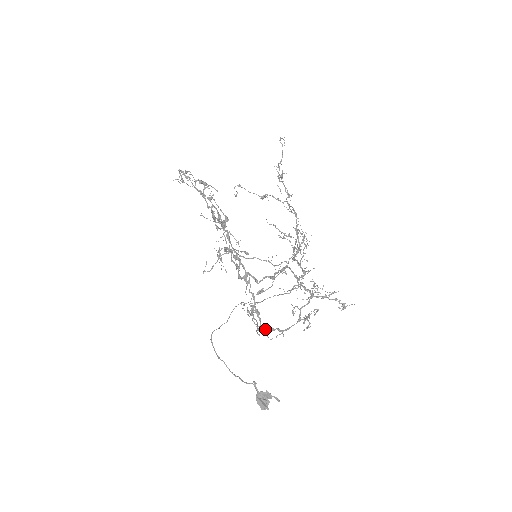
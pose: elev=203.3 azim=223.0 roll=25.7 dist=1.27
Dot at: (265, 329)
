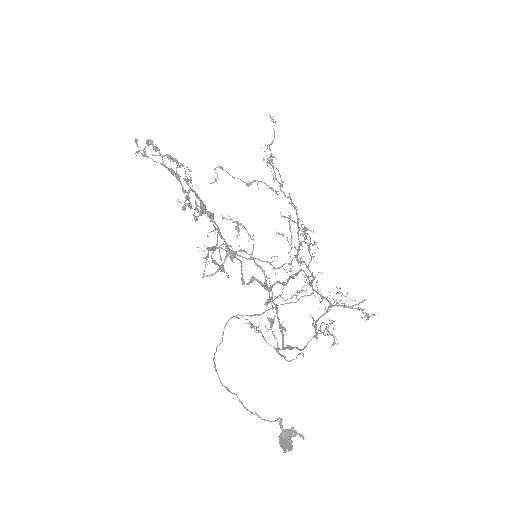
Dot at: occluded
